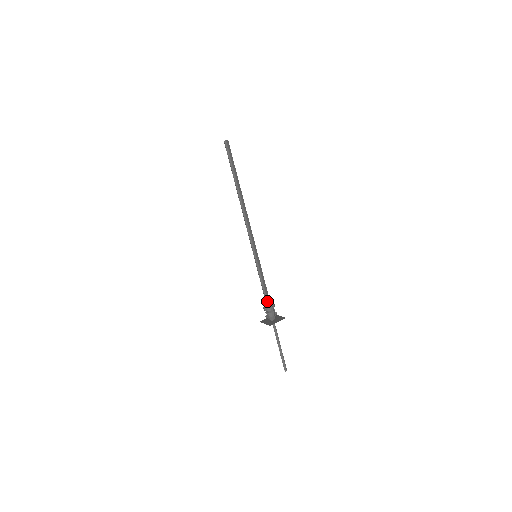
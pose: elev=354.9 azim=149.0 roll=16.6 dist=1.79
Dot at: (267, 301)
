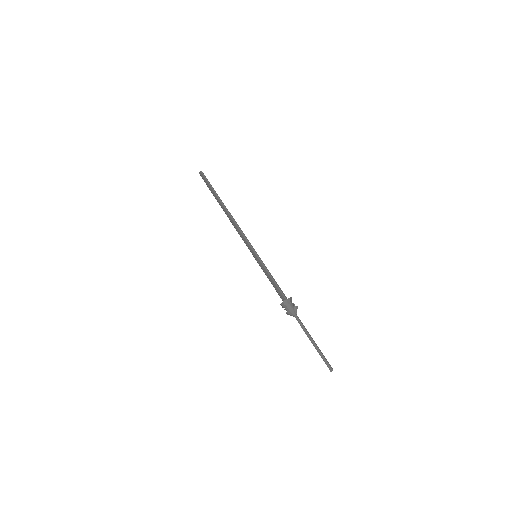
Dot at: (281, 296)
